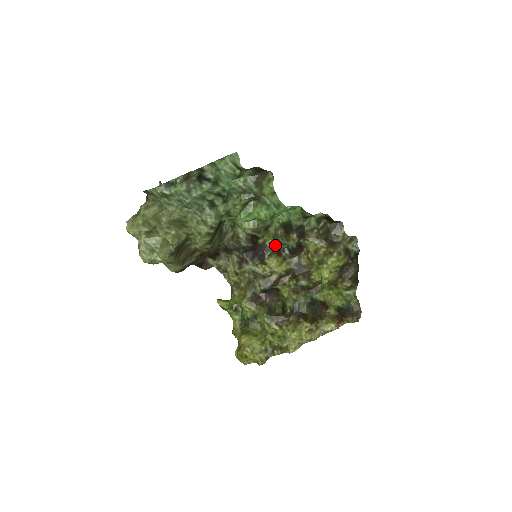
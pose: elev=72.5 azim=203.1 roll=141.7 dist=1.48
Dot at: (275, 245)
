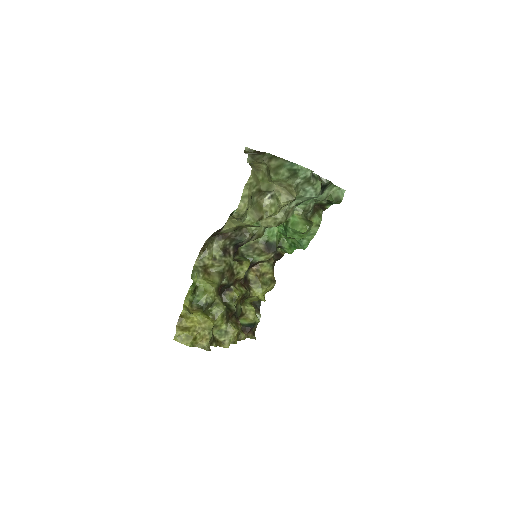
Dot at: (241, 252)
